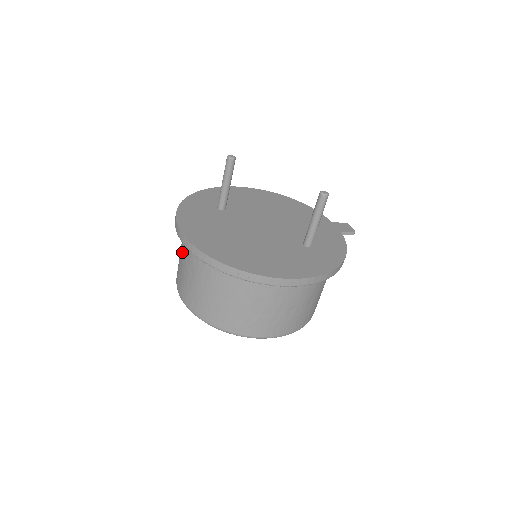
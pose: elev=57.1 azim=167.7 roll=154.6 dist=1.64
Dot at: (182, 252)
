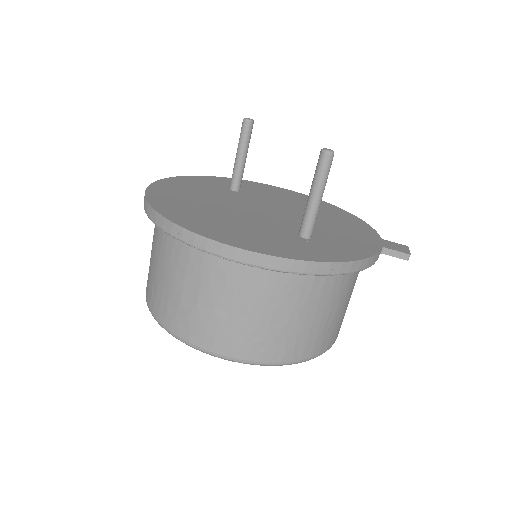
Dot at: occluded
